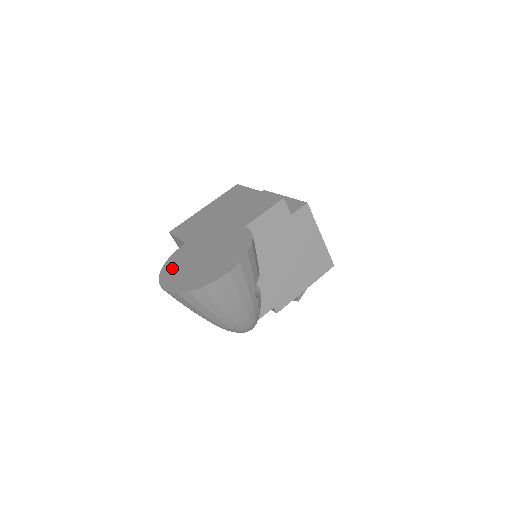
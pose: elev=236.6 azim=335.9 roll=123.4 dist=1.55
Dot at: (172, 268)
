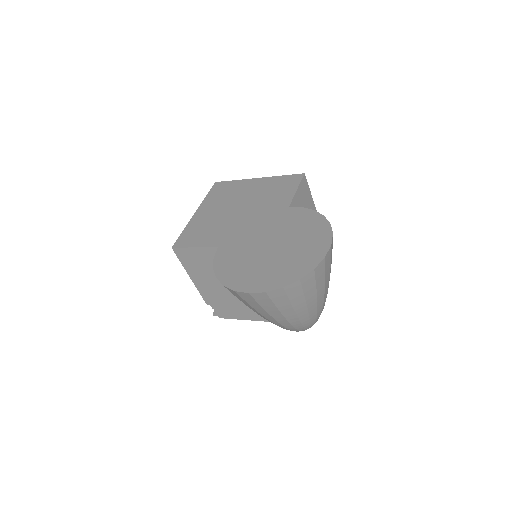
Dot at: (235, 272)
